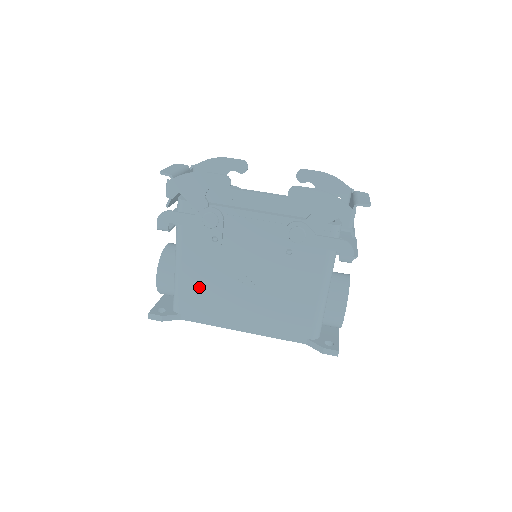
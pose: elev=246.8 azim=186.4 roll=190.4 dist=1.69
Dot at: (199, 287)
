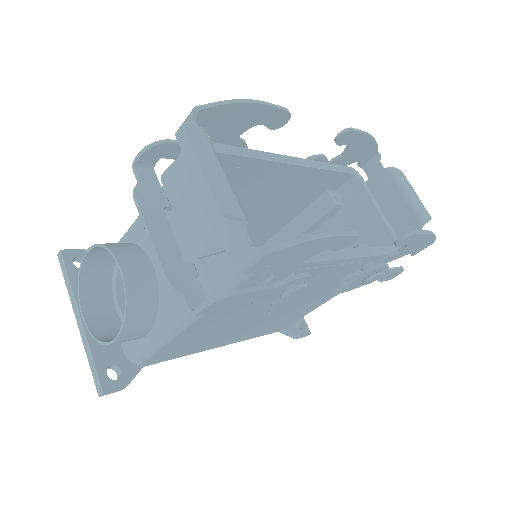
Dot at: (197, 336)
